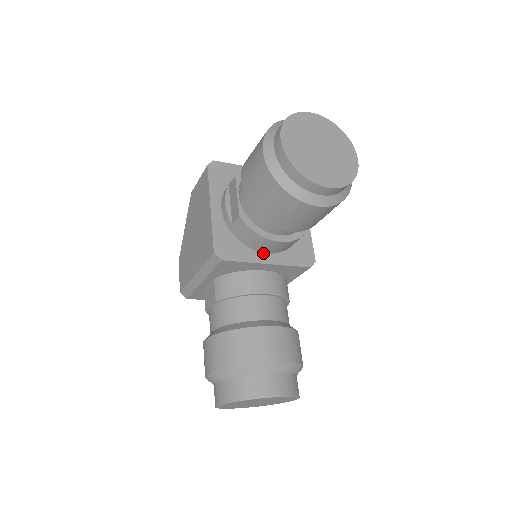
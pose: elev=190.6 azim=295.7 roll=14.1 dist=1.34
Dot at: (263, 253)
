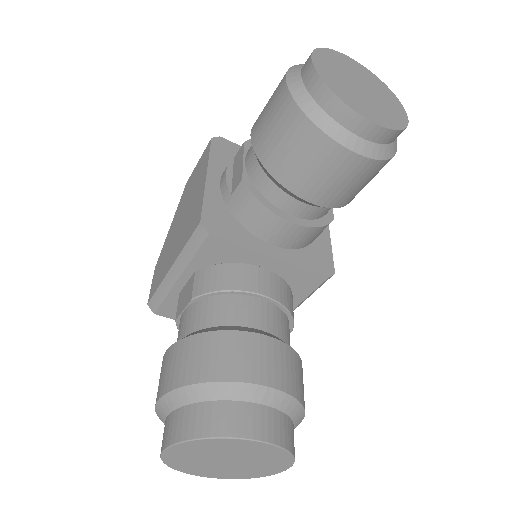
Dot at: (266, 243)
